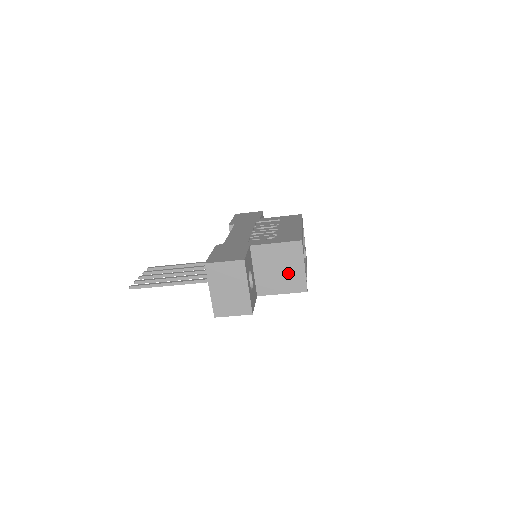
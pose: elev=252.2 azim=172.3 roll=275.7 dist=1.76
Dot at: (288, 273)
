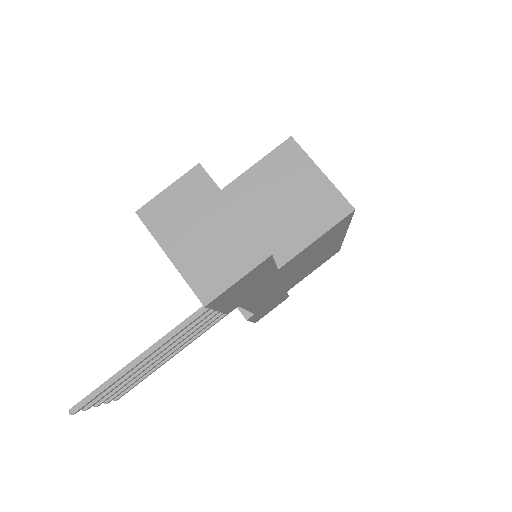
Dot at: (303, 198)
